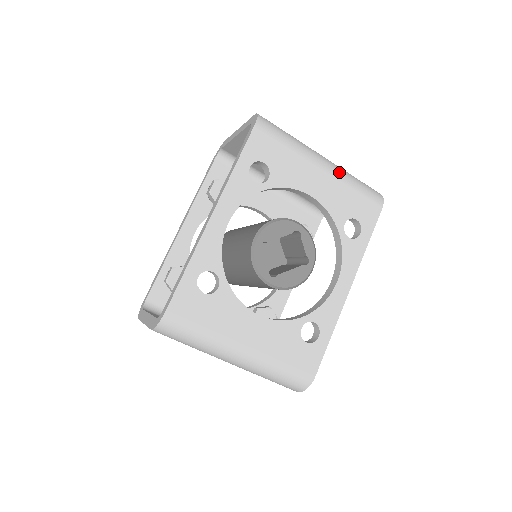
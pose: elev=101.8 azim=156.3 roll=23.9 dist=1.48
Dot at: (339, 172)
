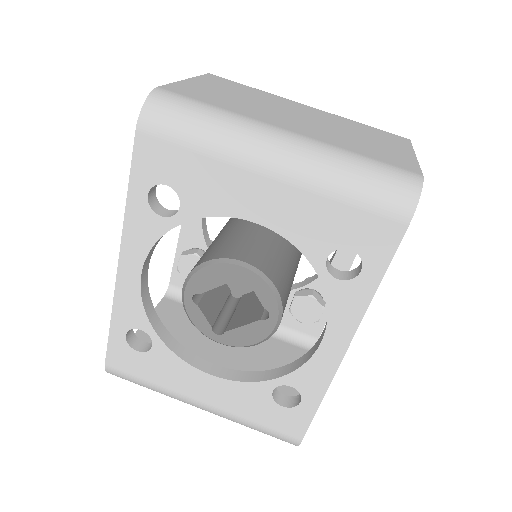
Dot at: (308, 170)
